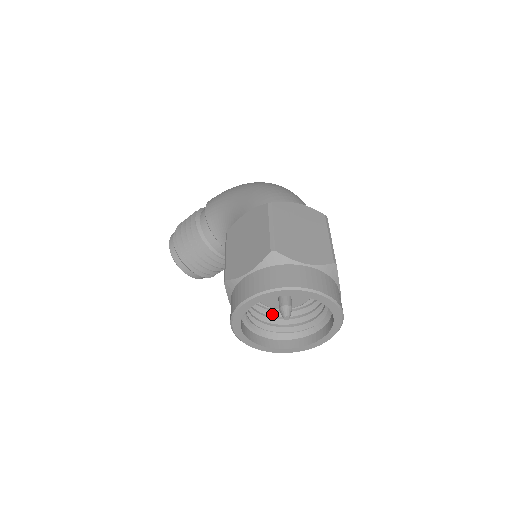
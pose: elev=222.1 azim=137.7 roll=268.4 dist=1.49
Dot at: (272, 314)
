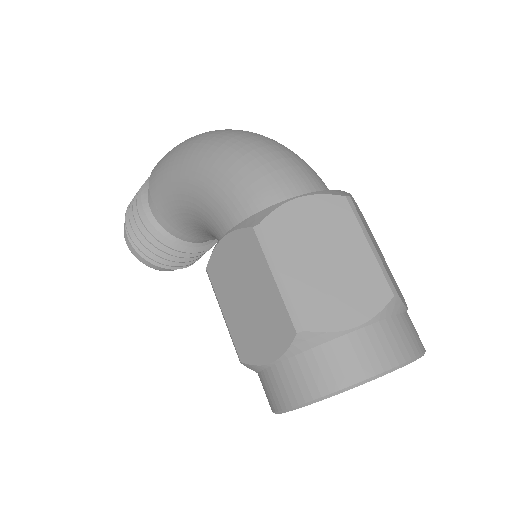
Dot at: occluded
